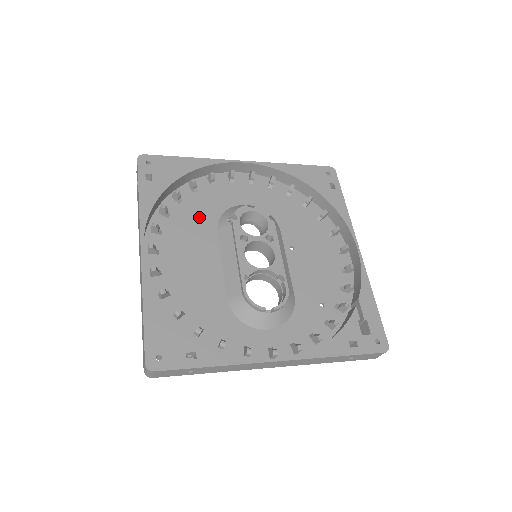
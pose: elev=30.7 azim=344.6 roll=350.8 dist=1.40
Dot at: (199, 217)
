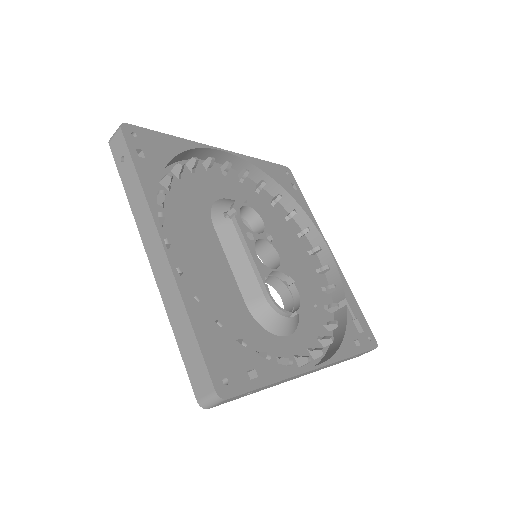
Dot at: (192, 209)
